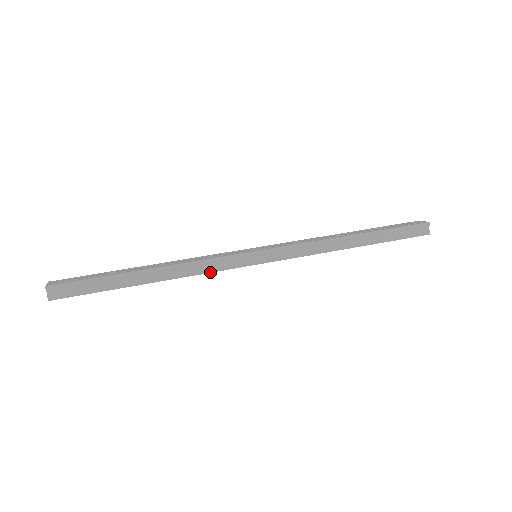
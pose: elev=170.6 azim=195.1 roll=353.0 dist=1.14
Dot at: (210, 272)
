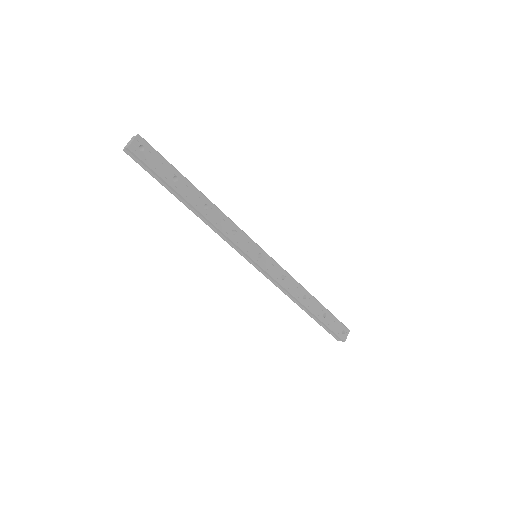
Dot at: (222, 237)
